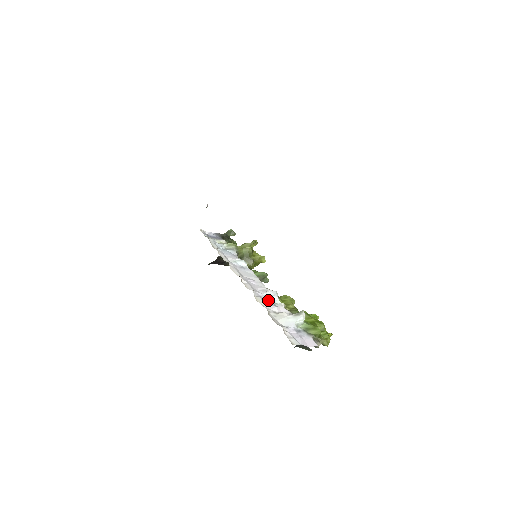
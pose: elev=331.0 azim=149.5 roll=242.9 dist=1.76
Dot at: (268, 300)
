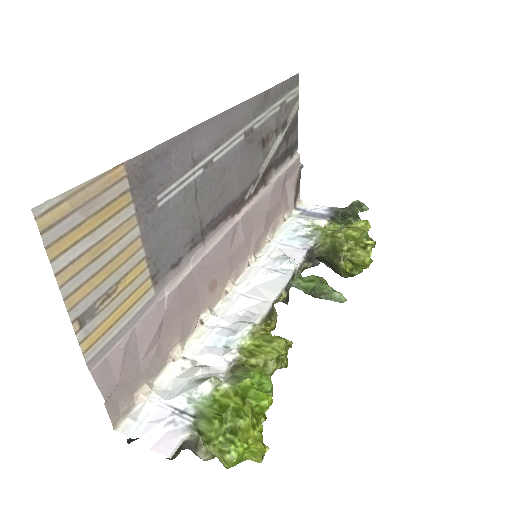
Dot at: (220, 337)
